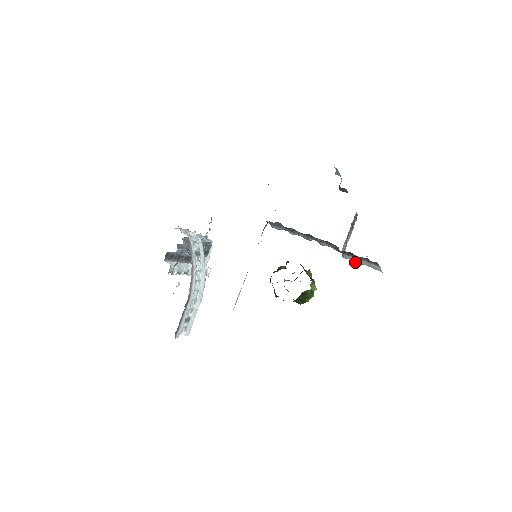
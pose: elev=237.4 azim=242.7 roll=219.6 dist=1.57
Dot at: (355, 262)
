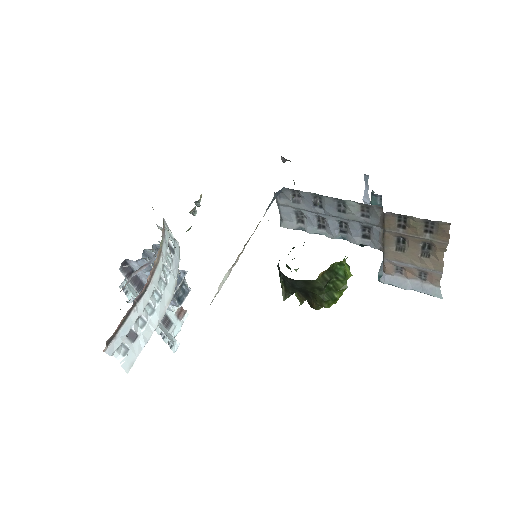
Dot at: (399, 287)
